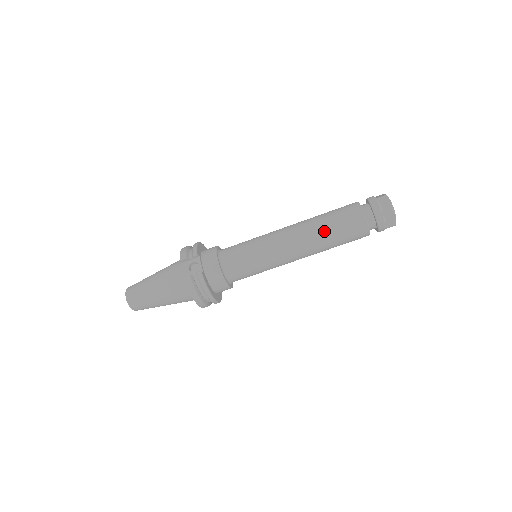
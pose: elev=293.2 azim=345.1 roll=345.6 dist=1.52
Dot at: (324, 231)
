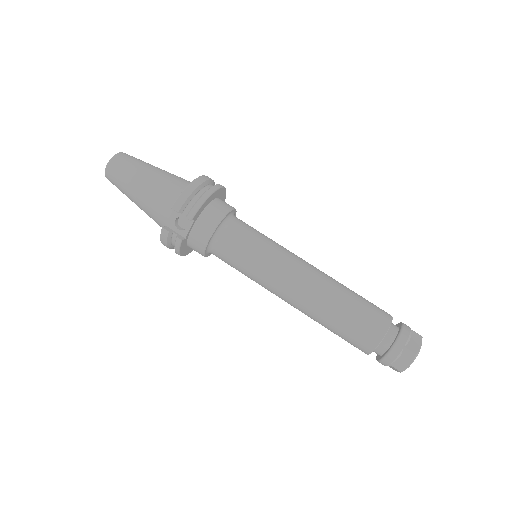
Dot at: (326, 320)
